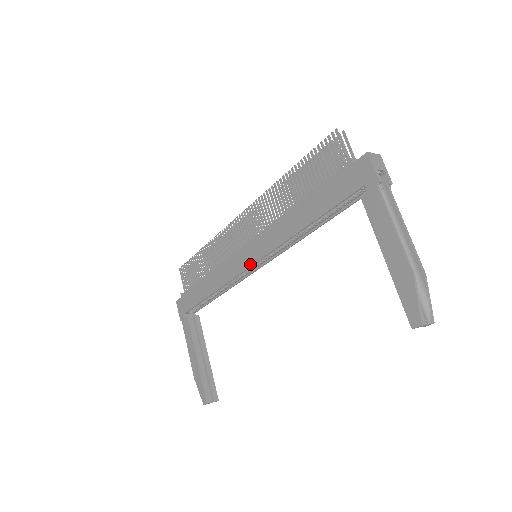
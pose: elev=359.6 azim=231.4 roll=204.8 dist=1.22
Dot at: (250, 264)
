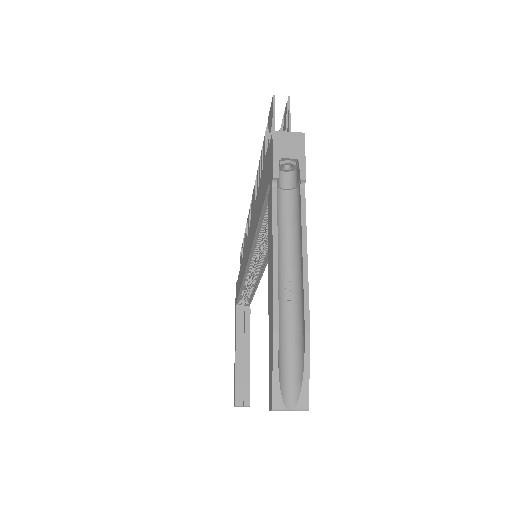
Dot at: (246, 265)
